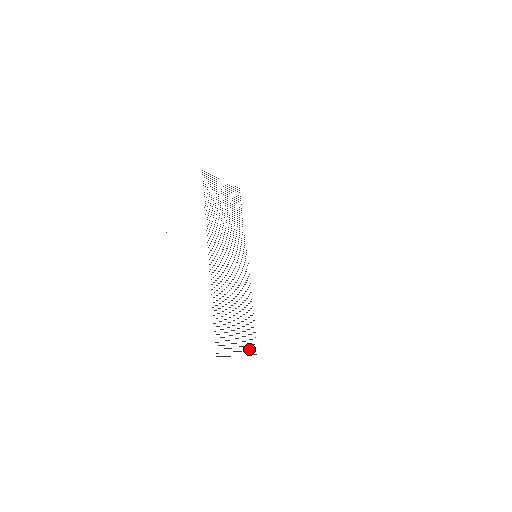
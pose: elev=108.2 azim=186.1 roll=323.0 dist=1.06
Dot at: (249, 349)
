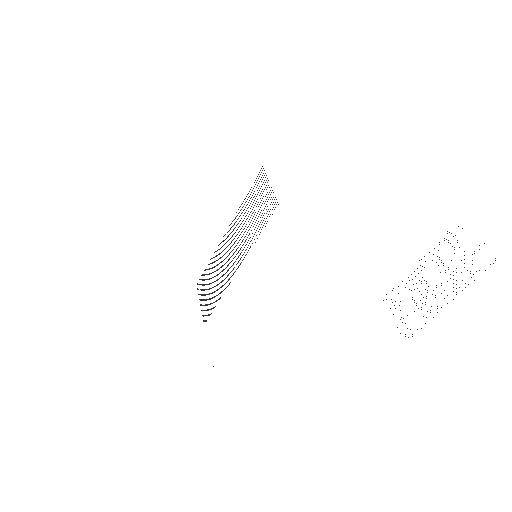
Dot at: (200, 289)
